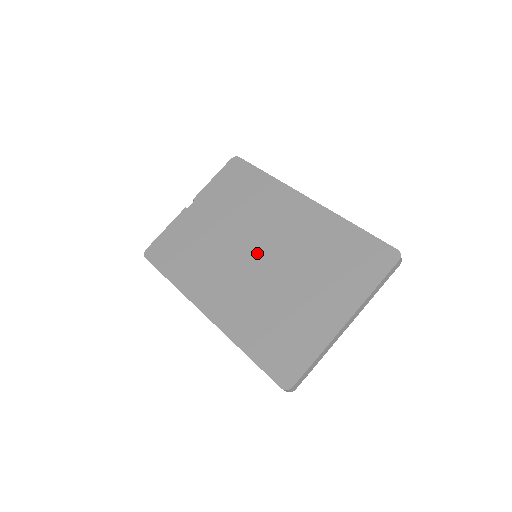
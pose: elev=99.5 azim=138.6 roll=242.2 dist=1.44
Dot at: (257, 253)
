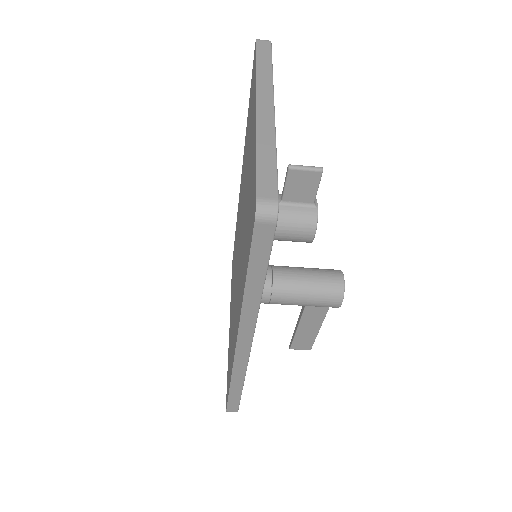
Dot at: occluded
